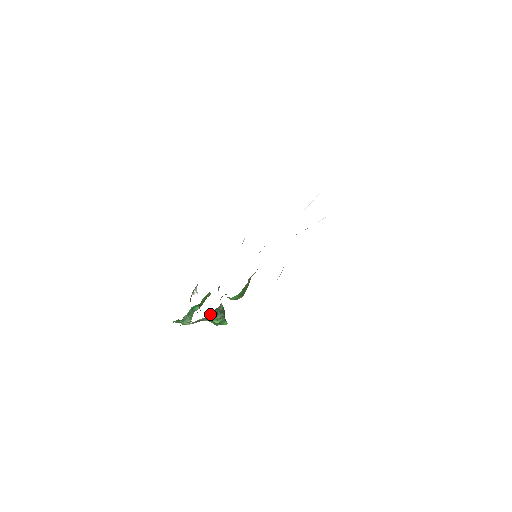
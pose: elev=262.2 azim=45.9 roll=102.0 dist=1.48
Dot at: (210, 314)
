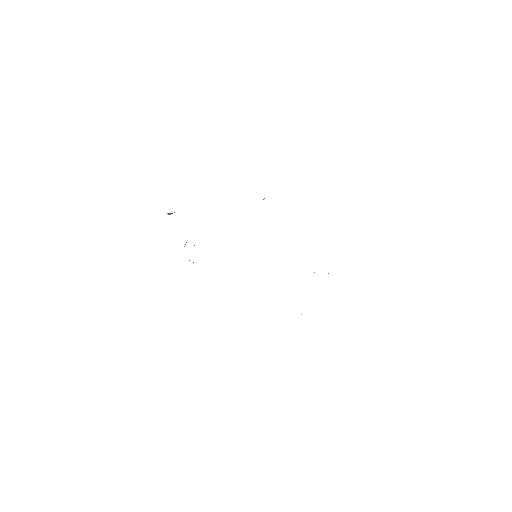
Dot at: occluded
